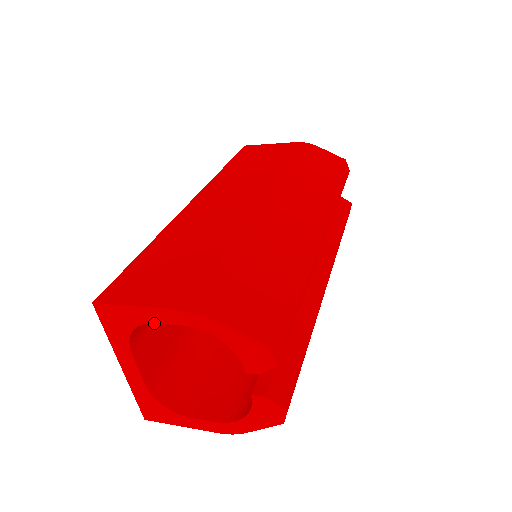
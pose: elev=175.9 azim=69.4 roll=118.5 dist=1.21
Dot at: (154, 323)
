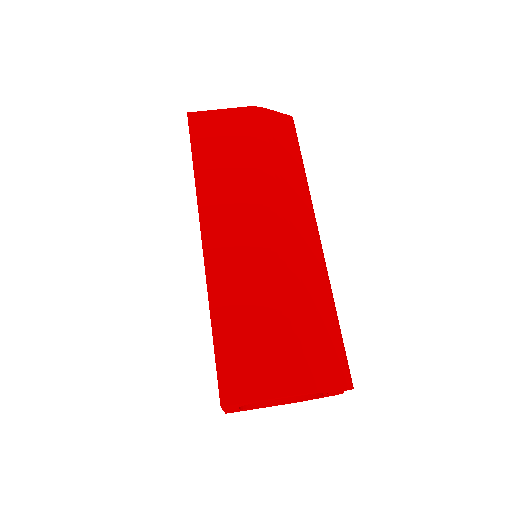
Dot at: occluded
